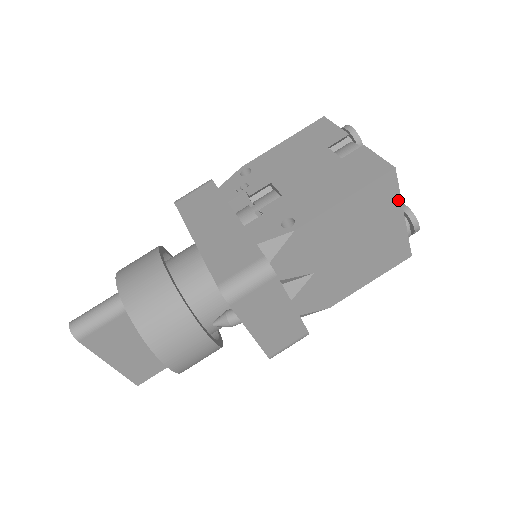
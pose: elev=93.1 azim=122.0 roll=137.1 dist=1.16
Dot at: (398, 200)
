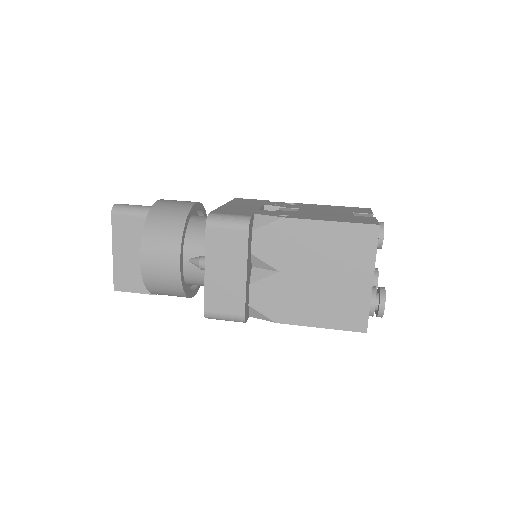
Dot at: (373, 259)
